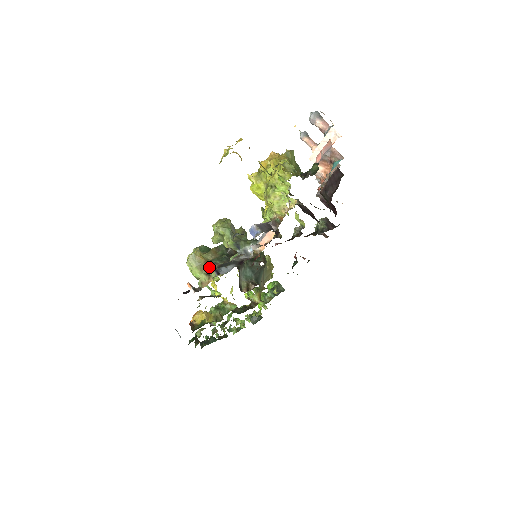
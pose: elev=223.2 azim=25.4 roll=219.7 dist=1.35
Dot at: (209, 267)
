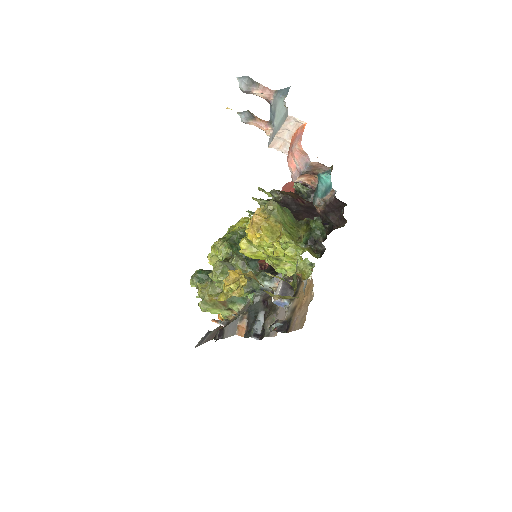
Dot at: (240, 327)
